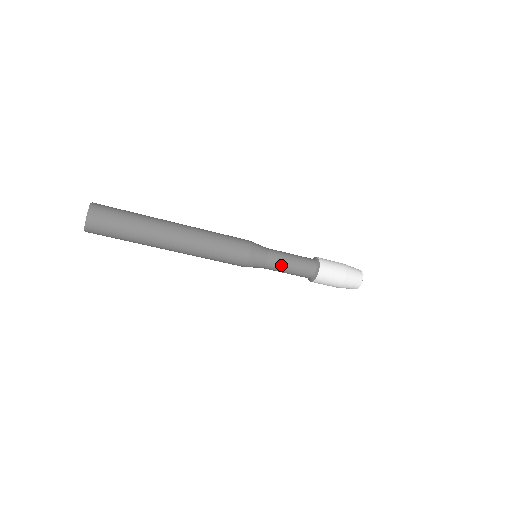
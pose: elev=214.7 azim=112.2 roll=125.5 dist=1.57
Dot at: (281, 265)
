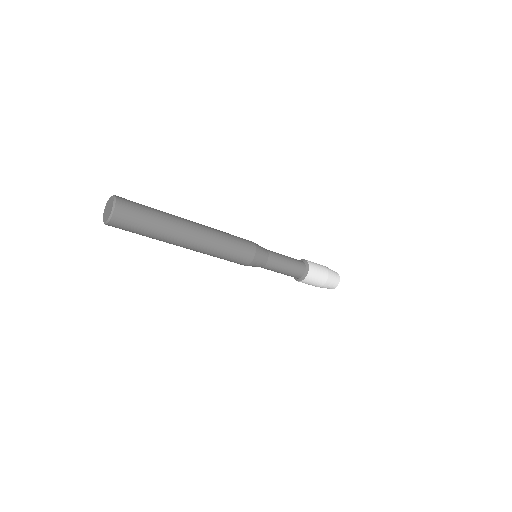
Dot at: (274, 270)
